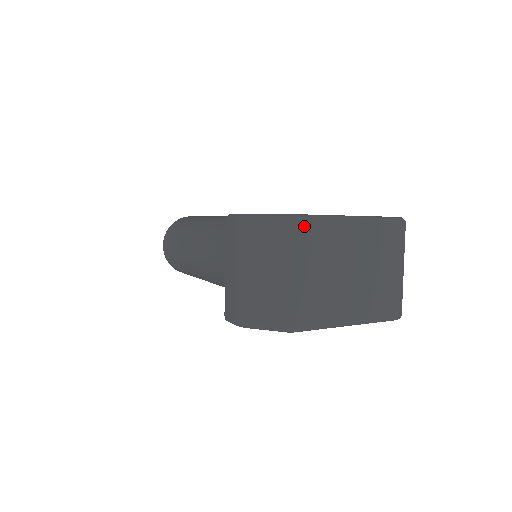
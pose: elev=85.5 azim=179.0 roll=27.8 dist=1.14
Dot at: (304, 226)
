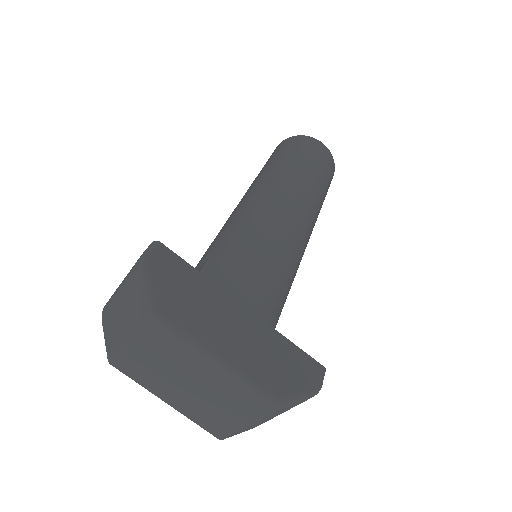
Dot at: (157, 326)
